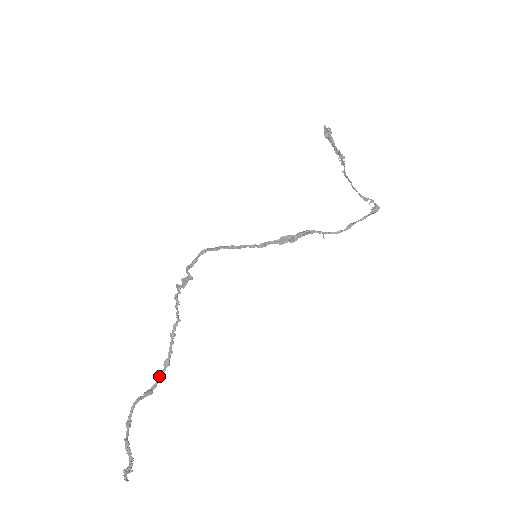
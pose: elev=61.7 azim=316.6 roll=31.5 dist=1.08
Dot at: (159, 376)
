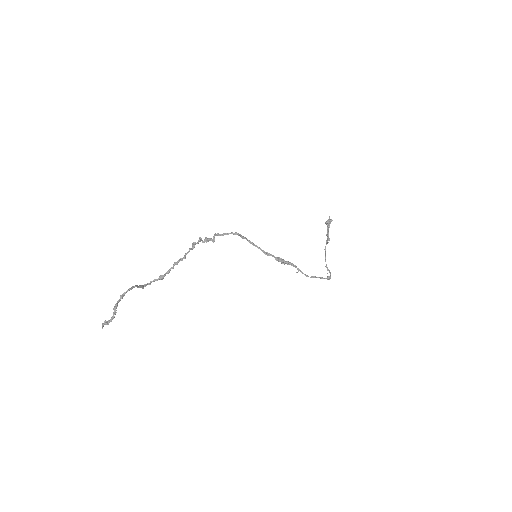
Dot at: (152, 281)
